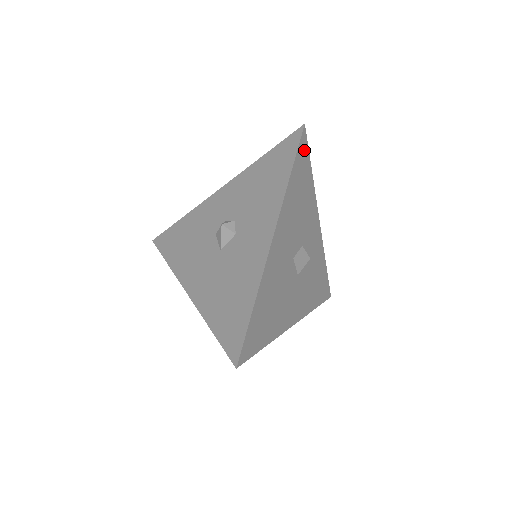
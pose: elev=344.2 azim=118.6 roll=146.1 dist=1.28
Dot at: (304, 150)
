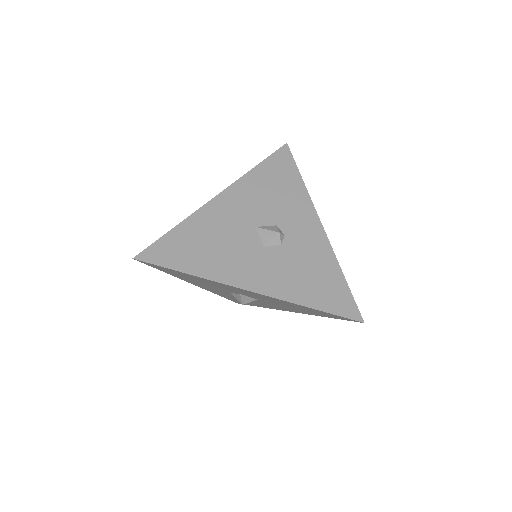
Dot at: (285, 158)
